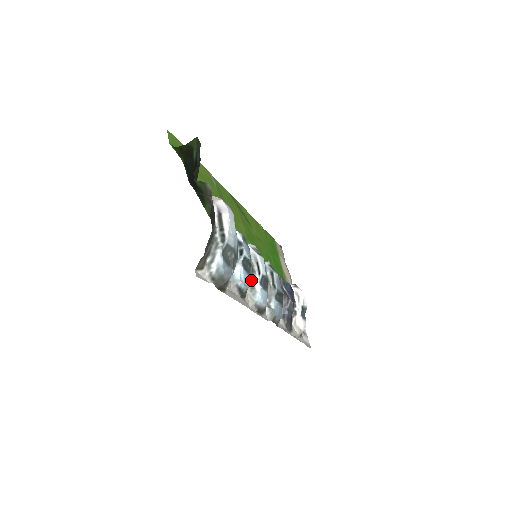
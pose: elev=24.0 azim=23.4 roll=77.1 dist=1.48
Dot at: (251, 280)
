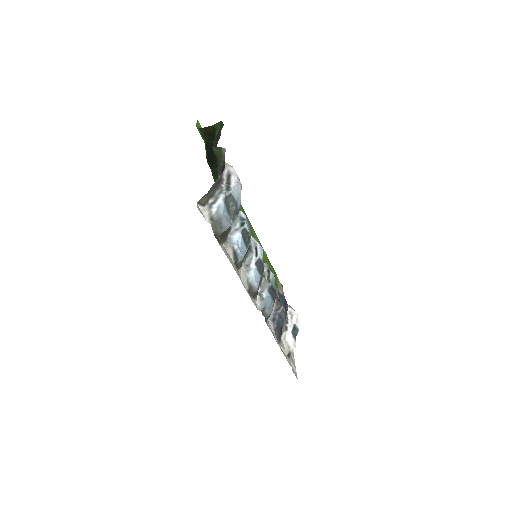
Dot at: (247, 259)
